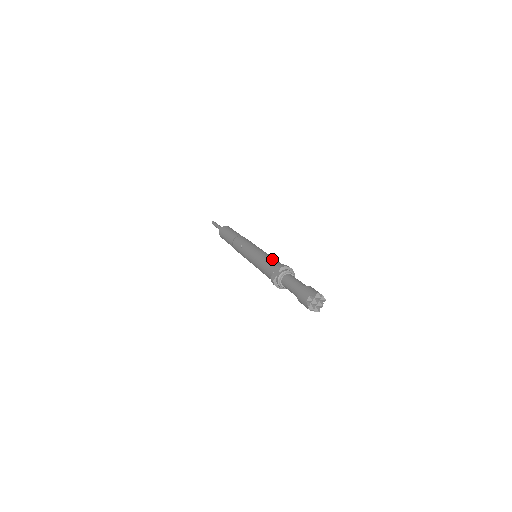
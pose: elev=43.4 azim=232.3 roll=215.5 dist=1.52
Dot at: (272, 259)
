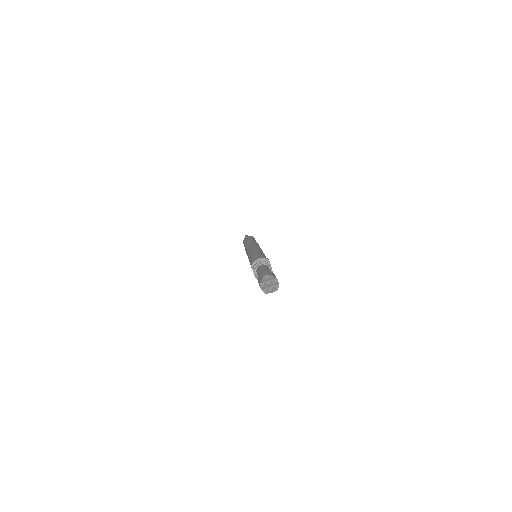
Dot at: (252, 258)
